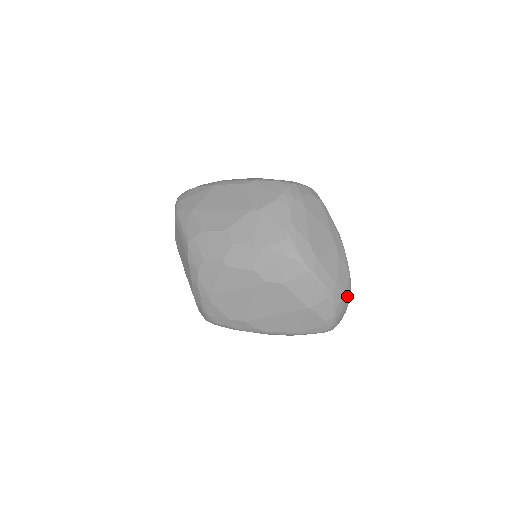
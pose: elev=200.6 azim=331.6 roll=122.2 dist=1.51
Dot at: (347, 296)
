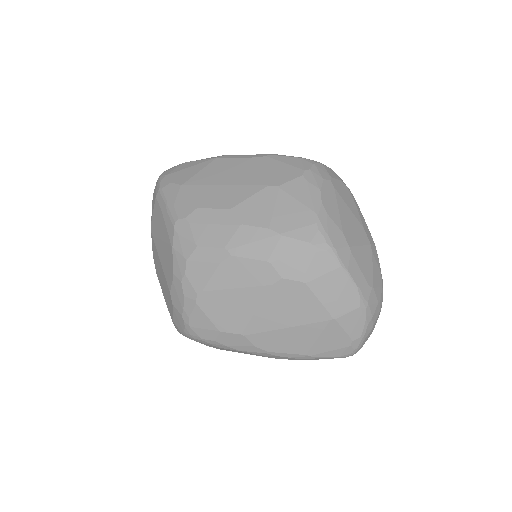
Dot at: (379, 310)
